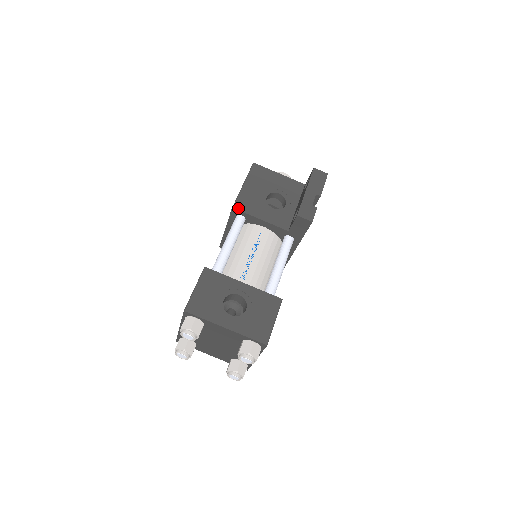
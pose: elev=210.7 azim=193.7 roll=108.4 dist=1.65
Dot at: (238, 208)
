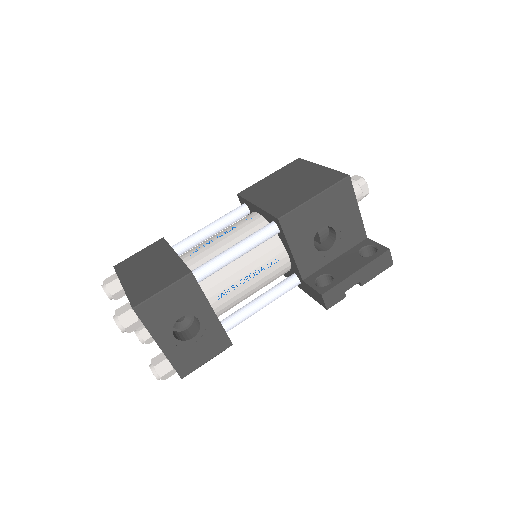
Dot at: (283, 224)
